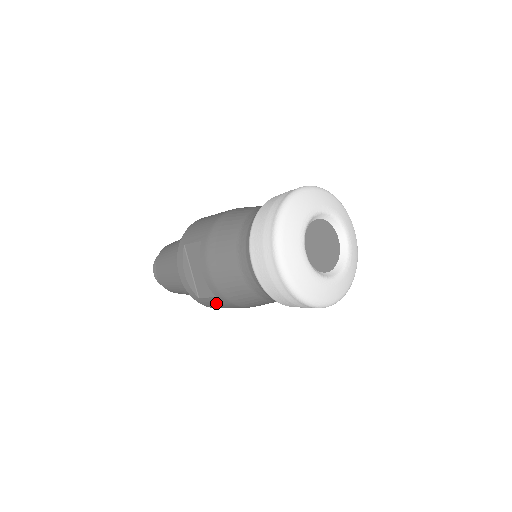
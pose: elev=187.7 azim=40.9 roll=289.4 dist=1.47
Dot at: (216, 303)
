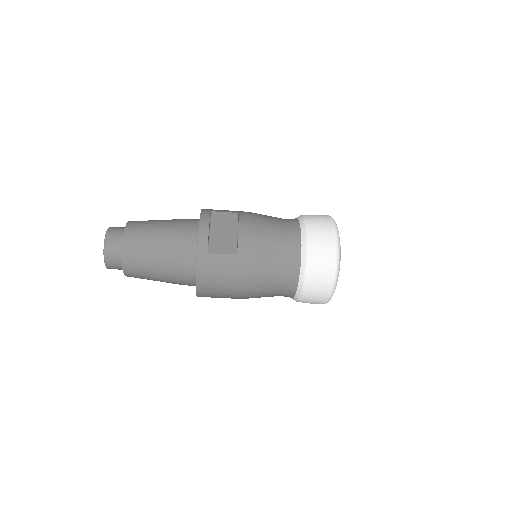
Dot at: (223, 264)
